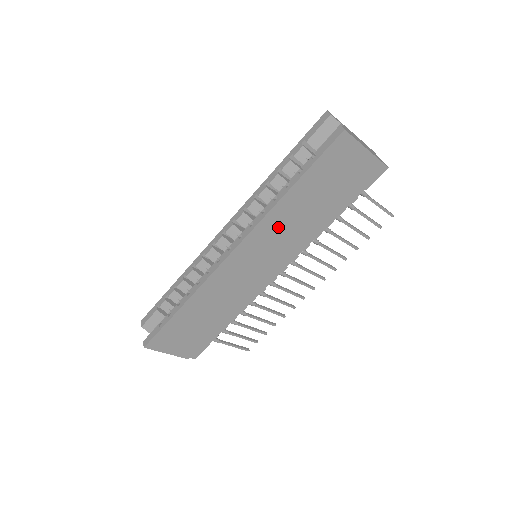
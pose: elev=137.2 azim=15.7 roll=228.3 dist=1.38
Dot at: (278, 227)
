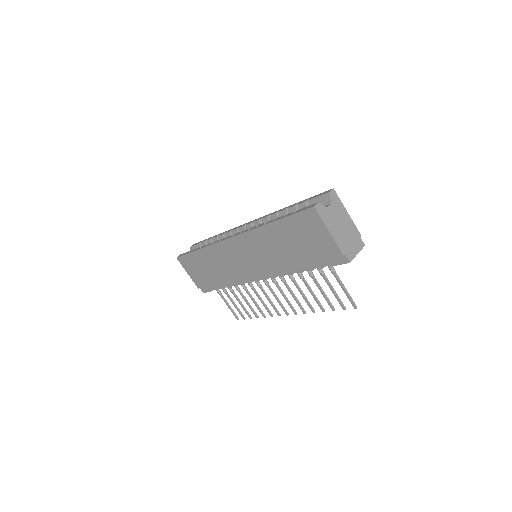
Dot at: (262, 244)
